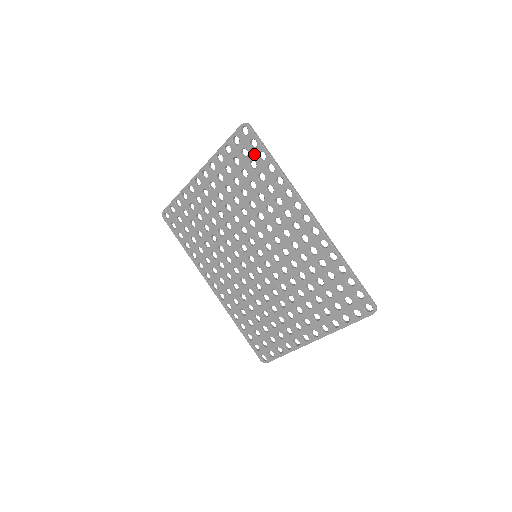
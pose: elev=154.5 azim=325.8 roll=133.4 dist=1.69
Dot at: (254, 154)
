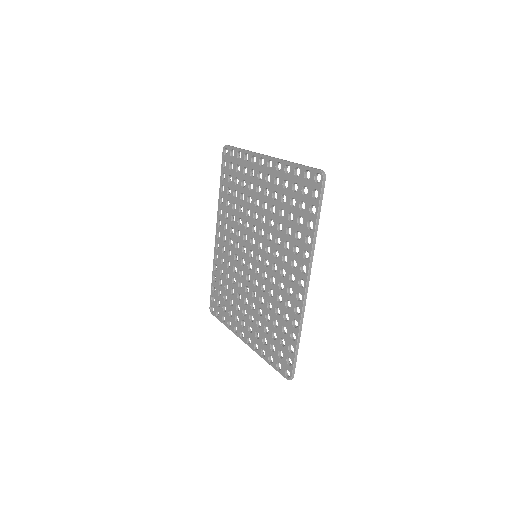
Dot at: (309, 201)
